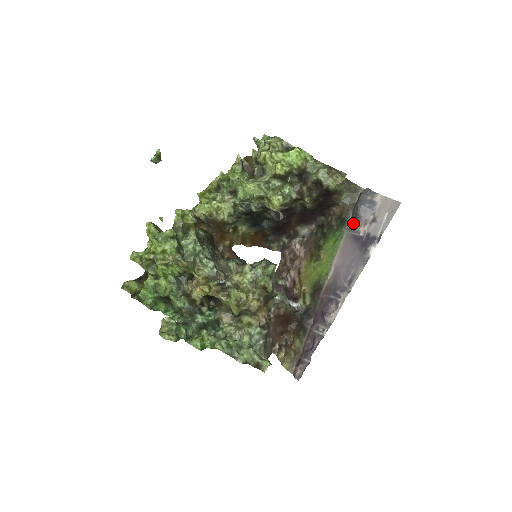
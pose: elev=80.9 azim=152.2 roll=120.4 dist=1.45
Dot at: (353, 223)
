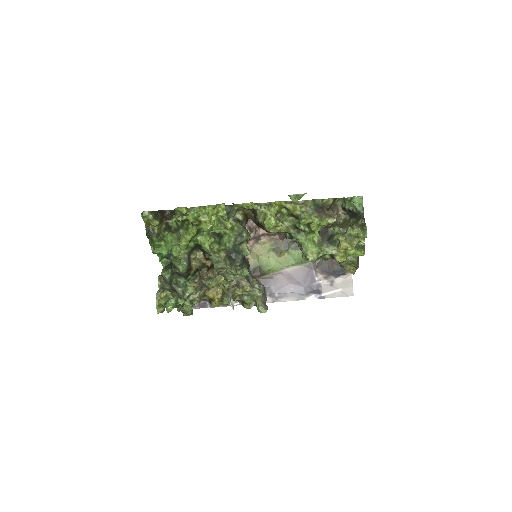
Dot at: (321, 268)
